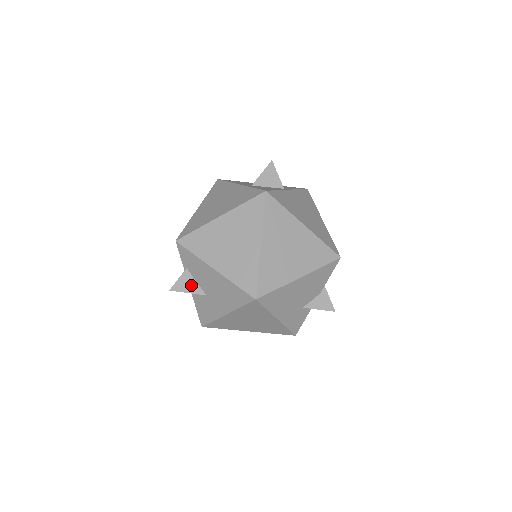
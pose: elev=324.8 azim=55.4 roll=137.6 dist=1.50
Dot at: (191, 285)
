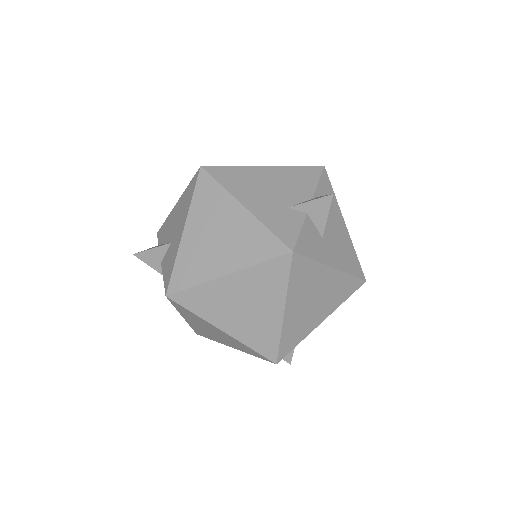
Dot at: occluded
